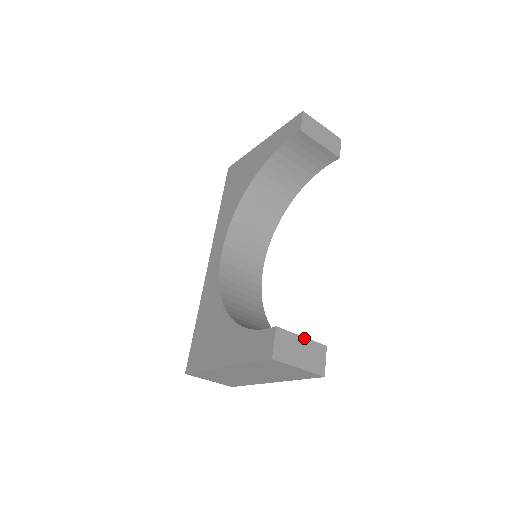
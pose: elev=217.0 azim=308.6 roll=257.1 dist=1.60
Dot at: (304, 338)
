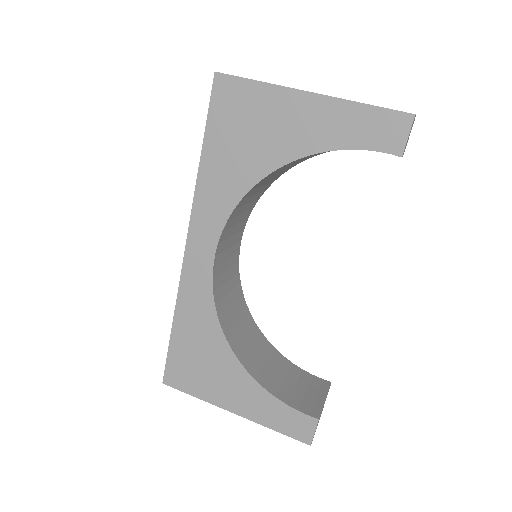
Dot at: occluded
